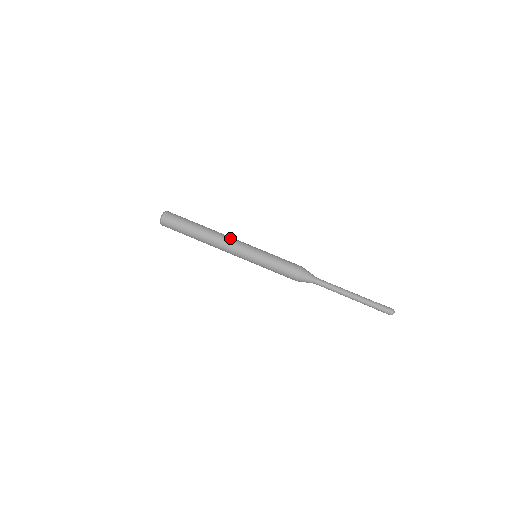
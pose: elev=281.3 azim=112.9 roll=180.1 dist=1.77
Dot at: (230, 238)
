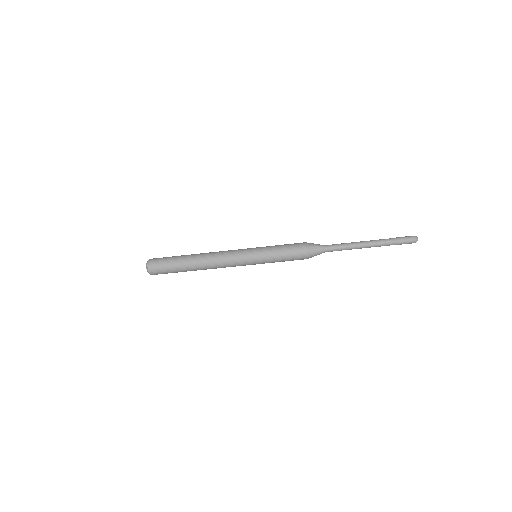
Dot at: (222, 257)
